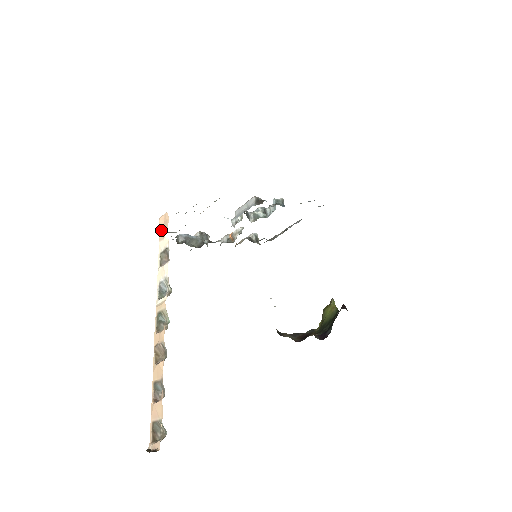
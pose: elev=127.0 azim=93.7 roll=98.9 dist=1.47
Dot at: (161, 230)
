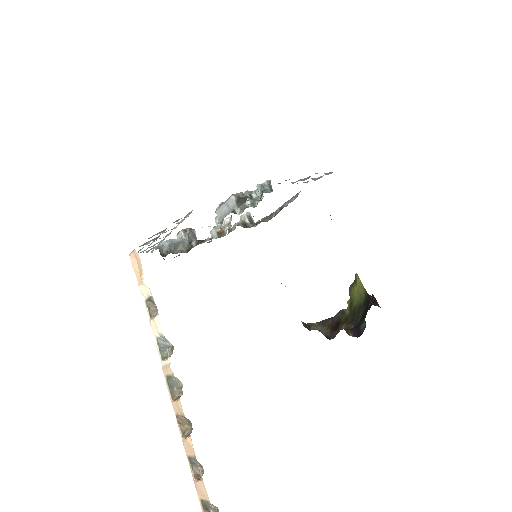
Dot at: (136, 272)
